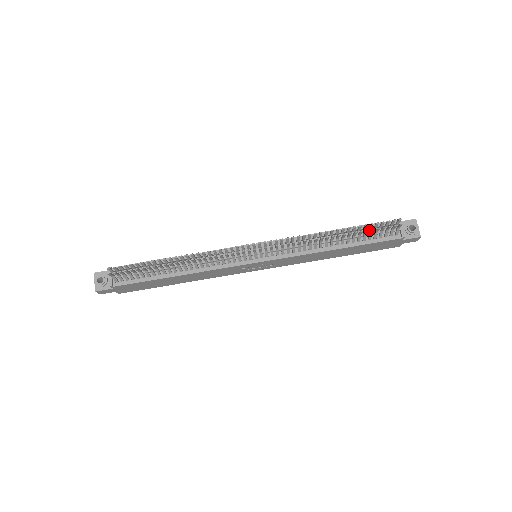
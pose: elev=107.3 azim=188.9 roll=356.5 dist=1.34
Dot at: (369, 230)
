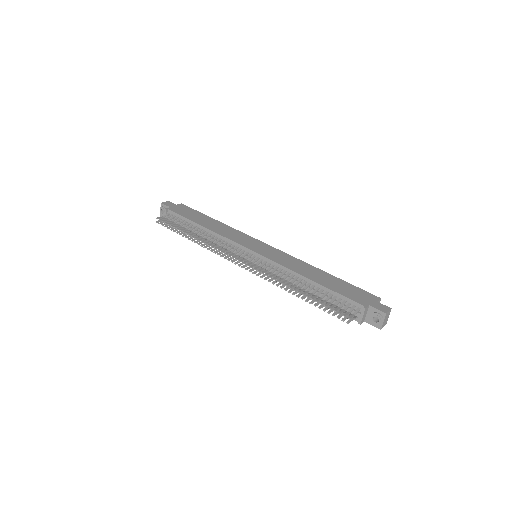
Dot at: (337, 298)
